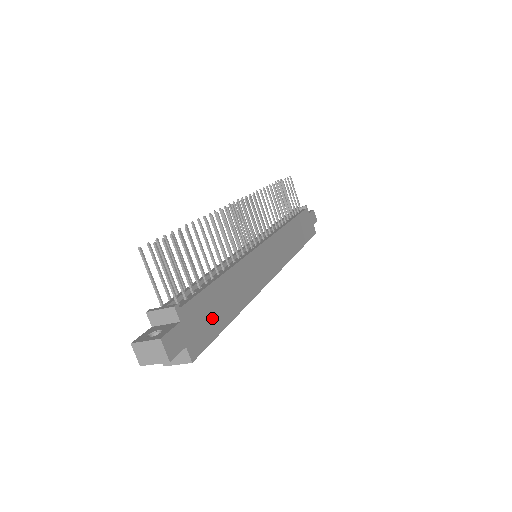
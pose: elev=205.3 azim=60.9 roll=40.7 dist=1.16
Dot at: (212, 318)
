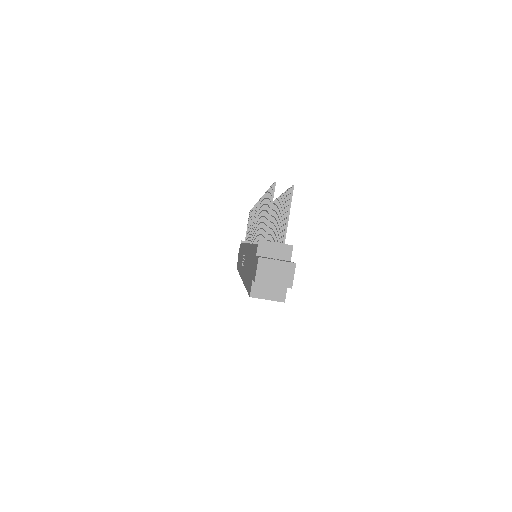
Dot at: occluded
